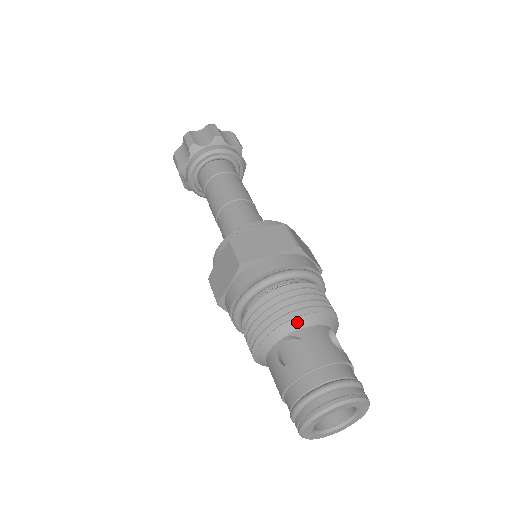
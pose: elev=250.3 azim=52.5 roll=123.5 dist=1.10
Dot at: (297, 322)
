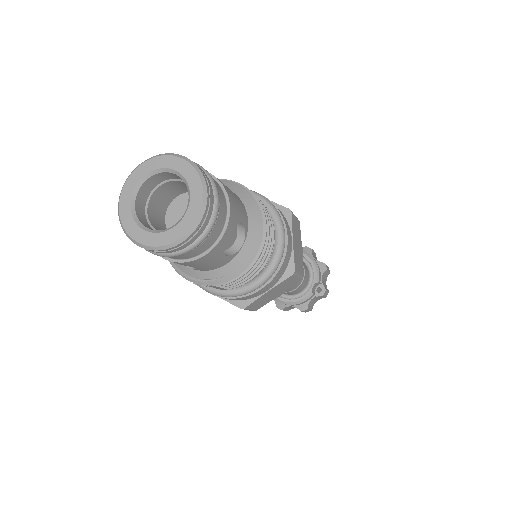
Dot at: occluded
